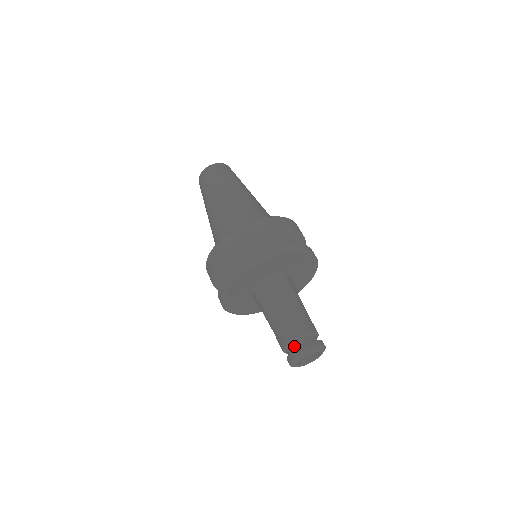
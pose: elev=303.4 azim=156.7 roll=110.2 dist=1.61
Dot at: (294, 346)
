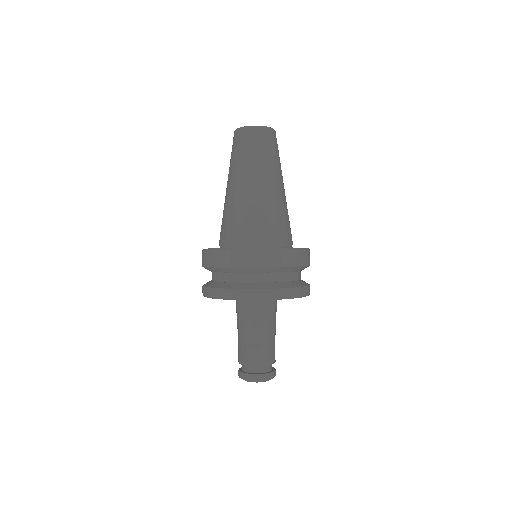
Dot at: (257, 370)
